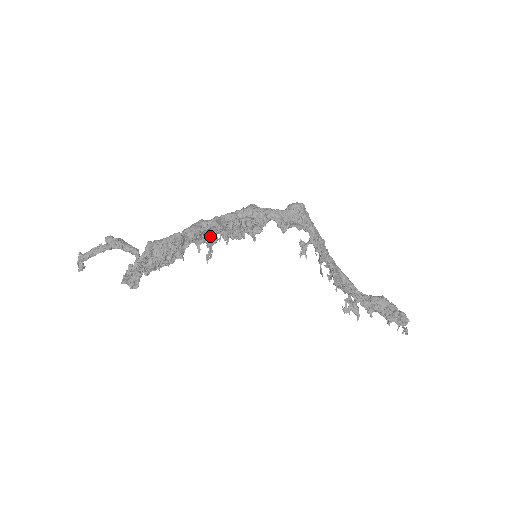
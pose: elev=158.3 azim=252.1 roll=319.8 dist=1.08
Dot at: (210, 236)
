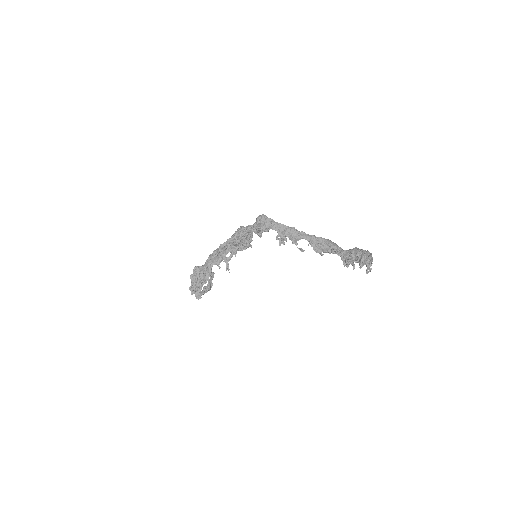
Dot at: (224, 257)
